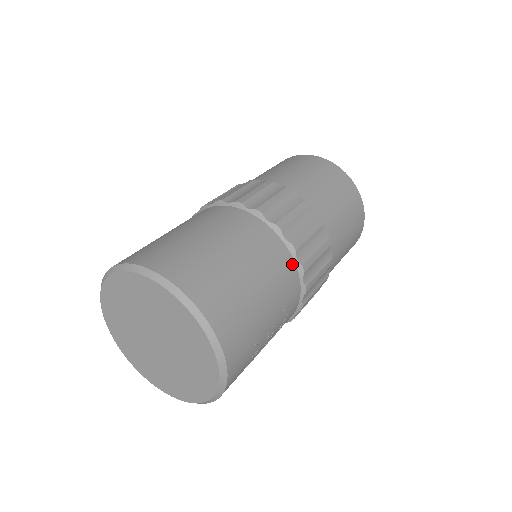
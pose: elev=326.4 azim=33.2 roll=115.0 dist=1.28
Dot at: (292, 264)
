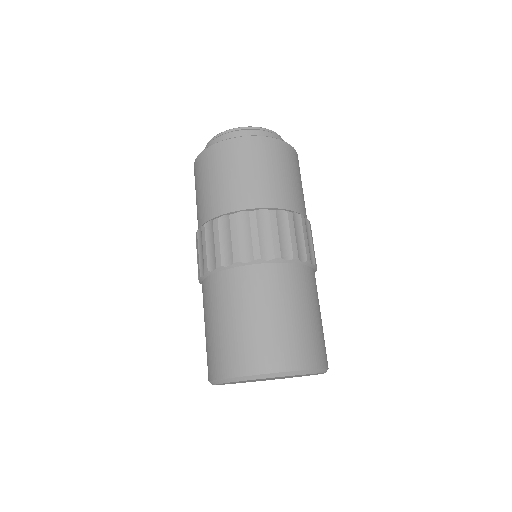
Dot at: occluded
